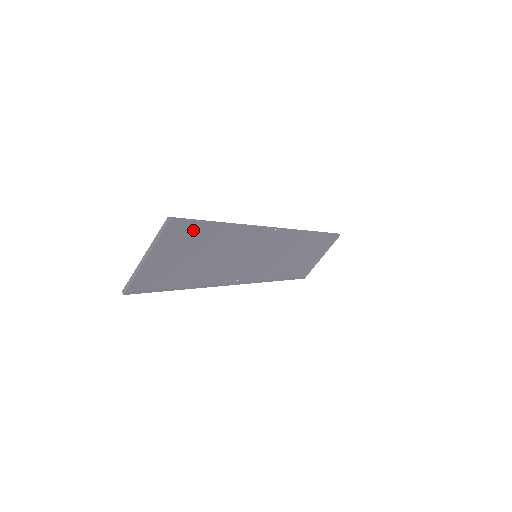
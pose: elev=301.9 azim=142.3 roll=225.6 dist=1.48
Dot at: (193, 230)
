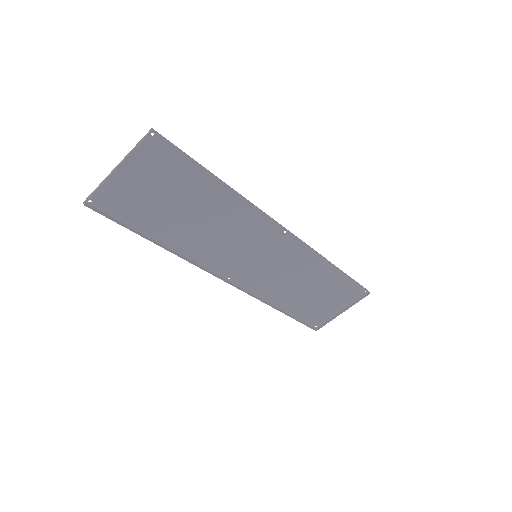
Dot at: (181, 167)
